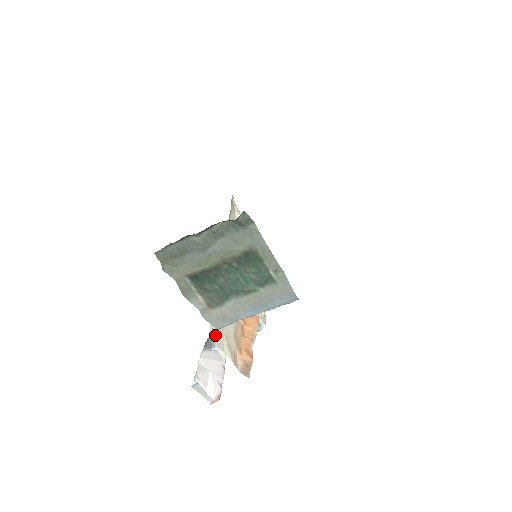
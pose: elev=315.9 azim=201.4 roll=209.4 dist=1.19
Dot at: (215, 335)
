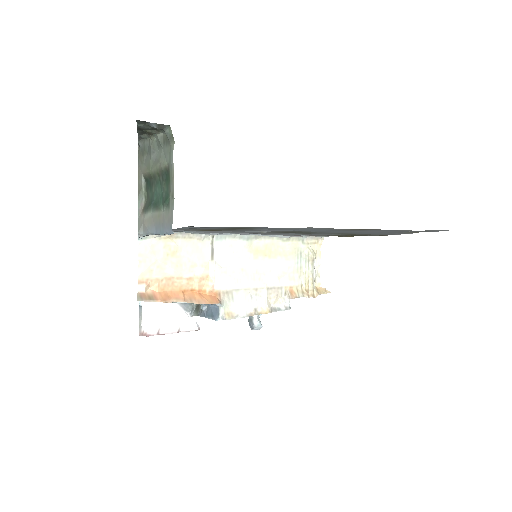
Dot at: (144, 247)
